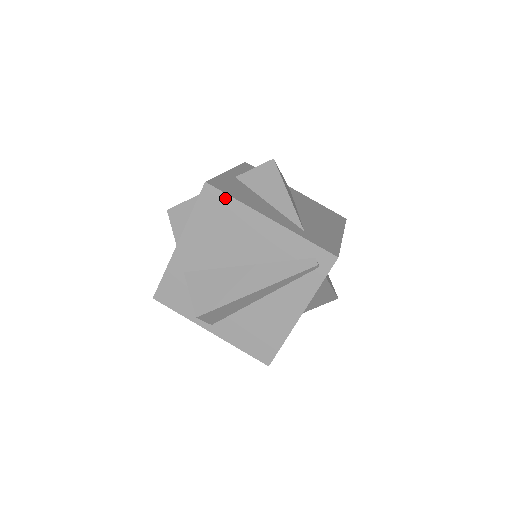
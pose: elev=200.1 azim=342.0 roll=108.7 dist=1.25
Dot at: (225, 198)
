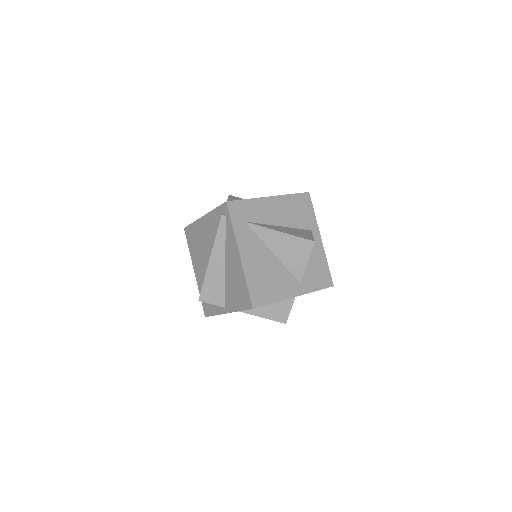
Dot at: (190, 227)
